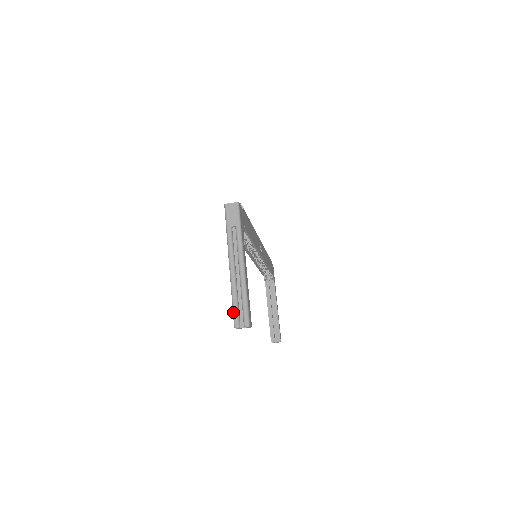
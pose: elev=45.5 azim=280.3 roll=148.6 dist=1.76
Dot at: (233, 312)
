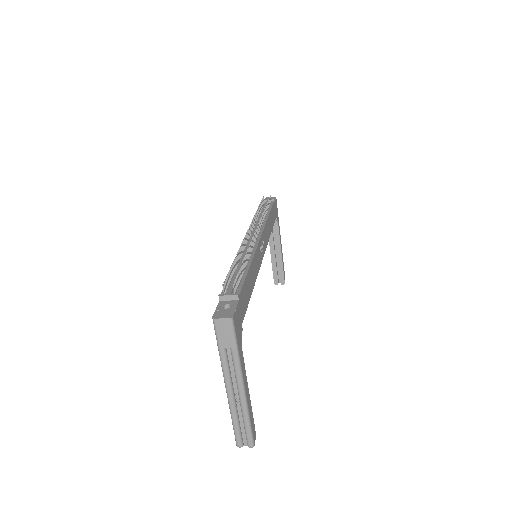
Dot at: (234, 434)
